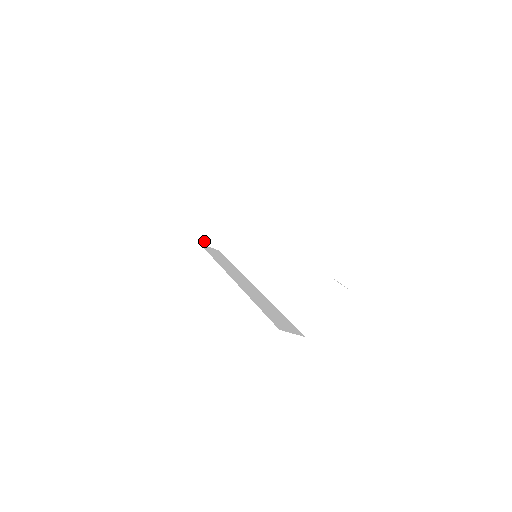
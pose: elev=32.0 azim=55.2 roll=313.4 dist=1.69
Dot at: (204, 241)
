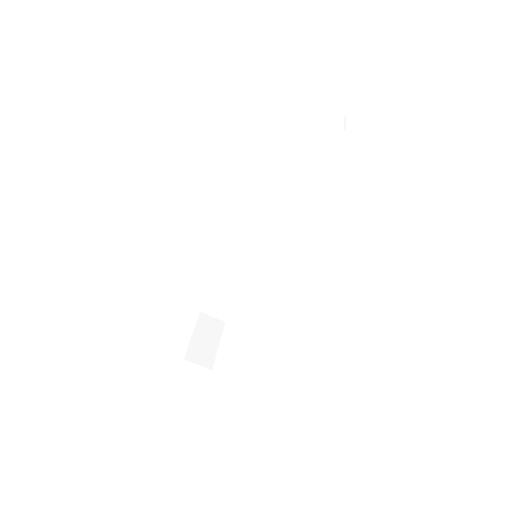
Dot at: (189, 357)
